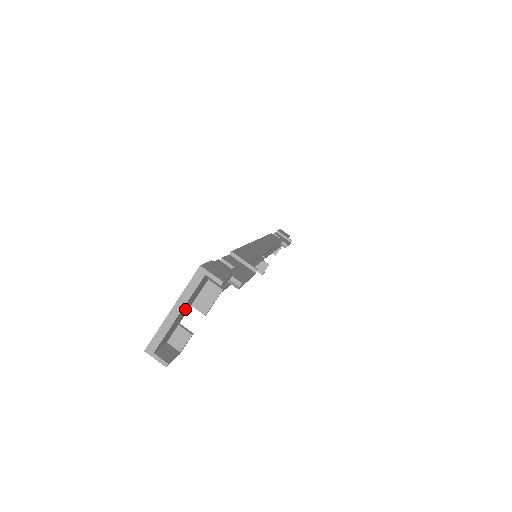
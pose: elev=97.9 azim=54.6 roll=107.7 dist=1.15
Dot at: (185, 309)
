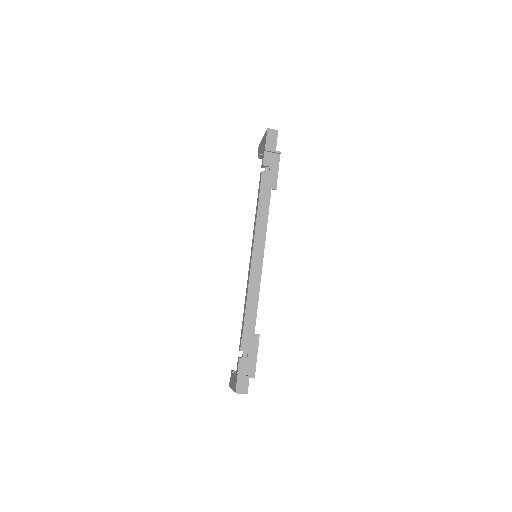
Dot at: occluded
